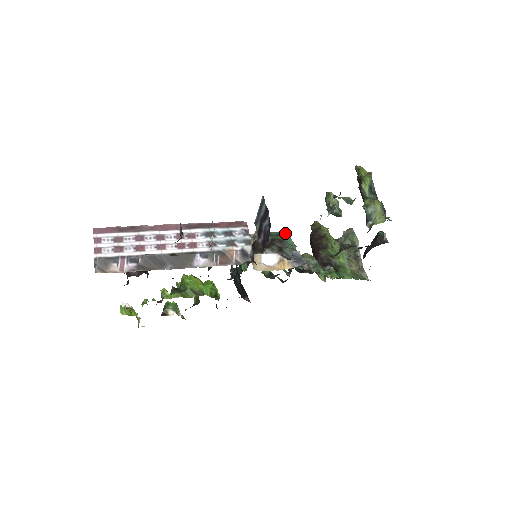
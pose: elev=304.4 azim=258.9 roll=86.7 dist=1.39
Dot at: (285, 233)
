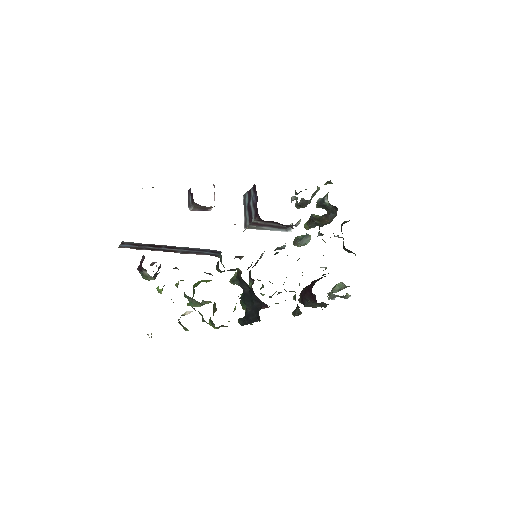
Dot at: occluded
